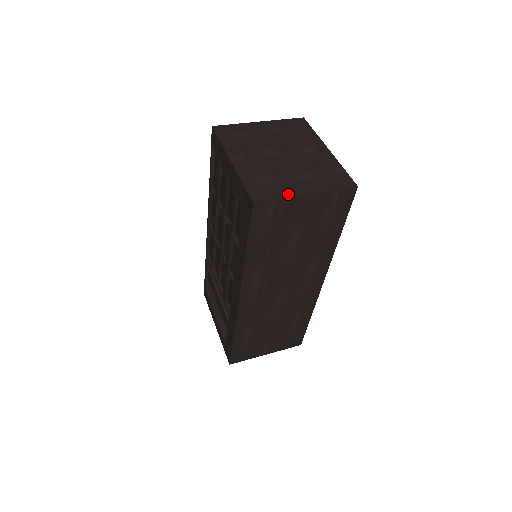
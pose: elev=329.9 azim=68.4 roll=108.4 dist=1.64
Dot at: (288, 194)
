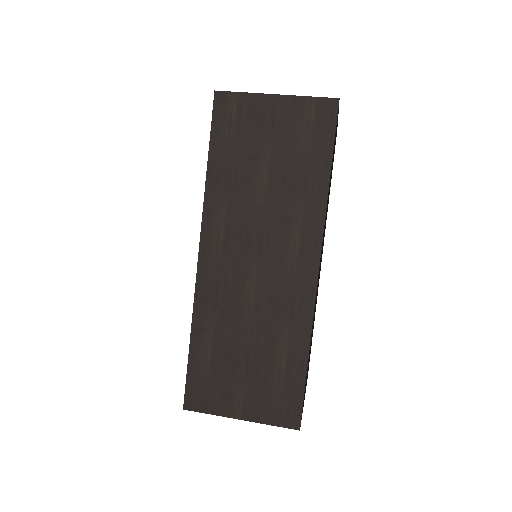
Dot at: (255, 94)
